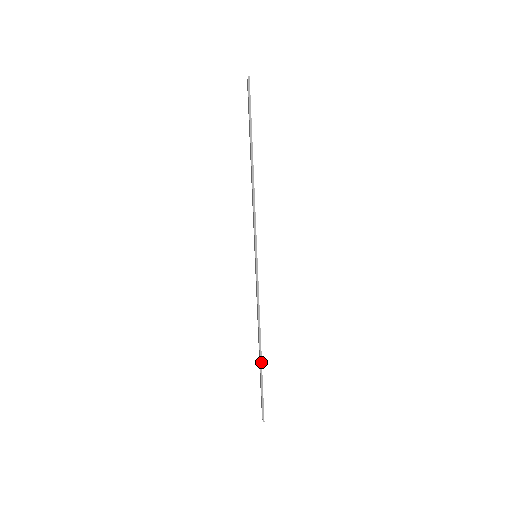
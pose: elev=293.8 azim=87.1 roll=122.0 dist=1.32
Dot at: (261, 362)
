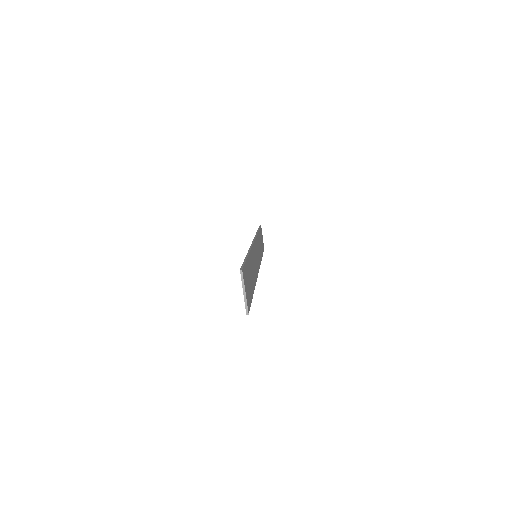
Dot at: (262, 256)
